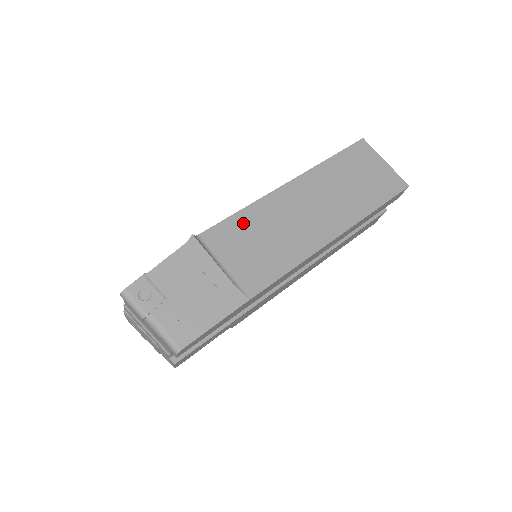
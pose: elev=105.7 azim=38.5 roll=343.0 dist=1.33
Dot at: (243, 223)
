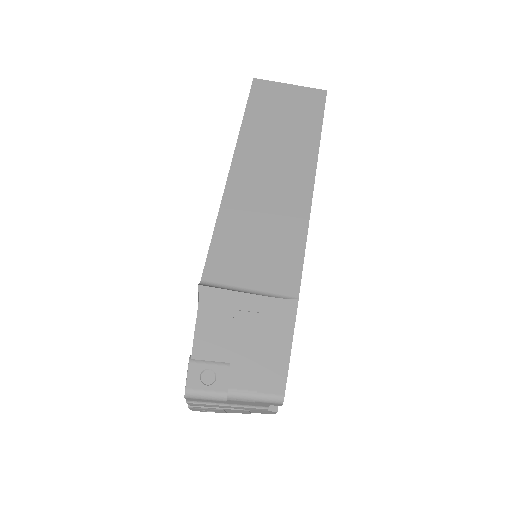
Dot at: (228, 236)
